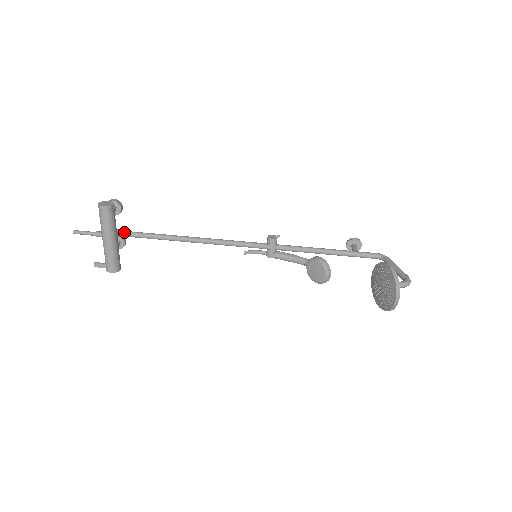
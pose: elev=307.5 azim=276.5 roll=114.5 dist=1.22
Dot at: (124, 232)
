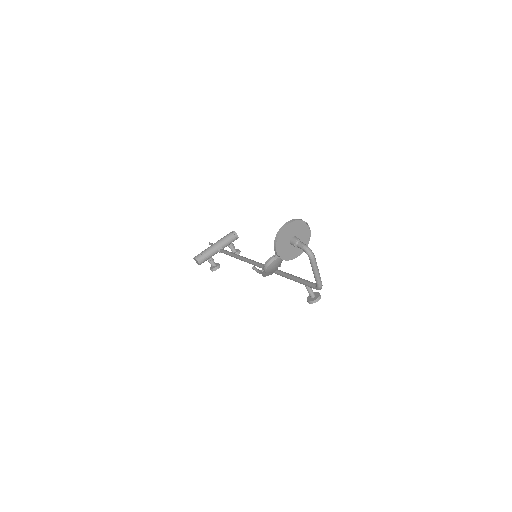
Dot at: occluded
